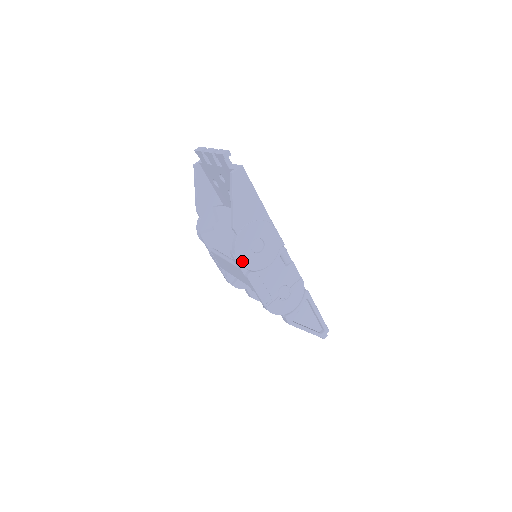
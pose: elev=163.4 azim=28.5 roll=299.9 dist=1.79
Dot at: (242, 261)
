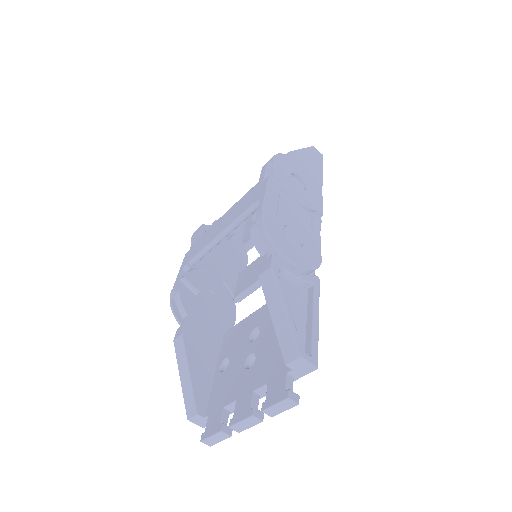
Dot at: (277, 164)
